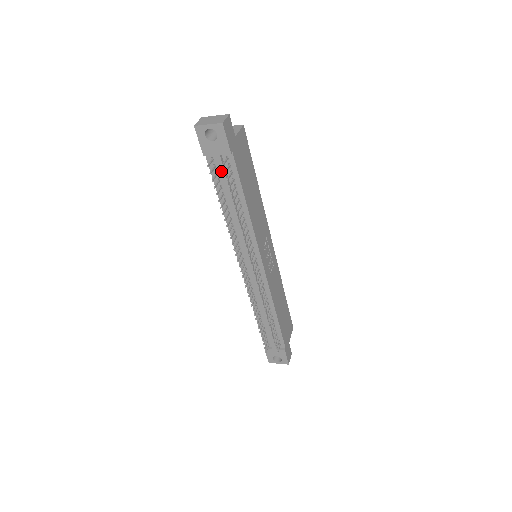
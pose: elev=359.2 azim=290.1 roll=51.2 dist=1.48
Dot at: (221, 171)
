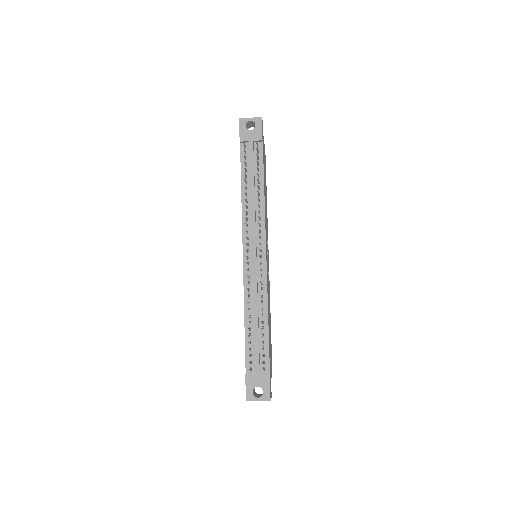
Dot at: (251, 154)
